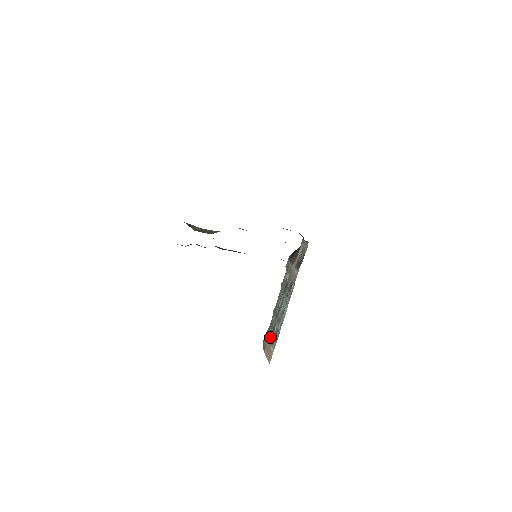
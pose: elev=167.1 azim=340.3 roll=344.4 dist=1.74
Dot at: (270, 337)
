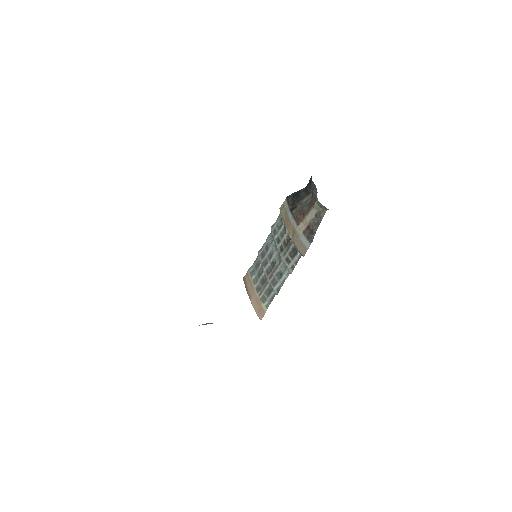
Dot at: (258, 288)
